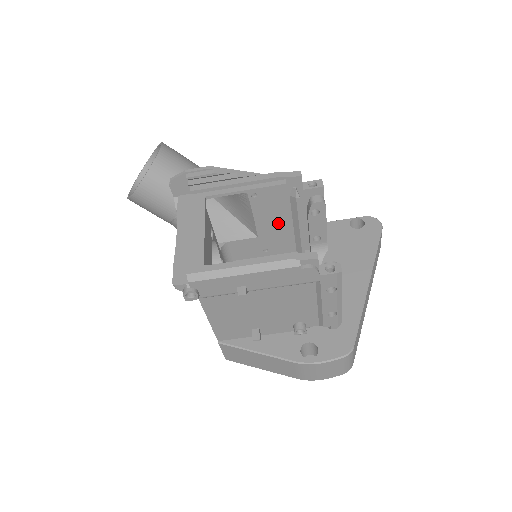
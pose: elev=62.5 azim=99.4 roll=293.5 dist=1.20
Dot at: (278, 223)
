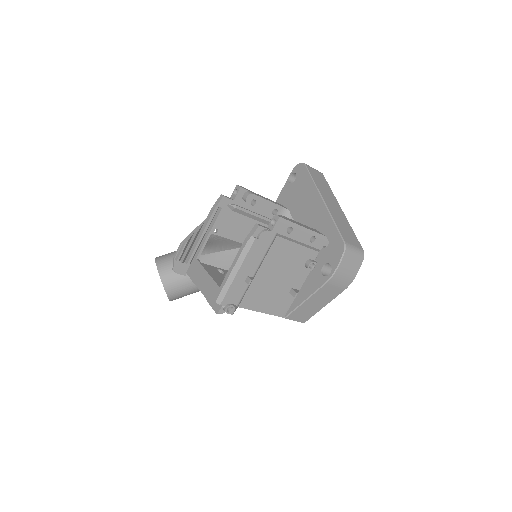
Dot at: (247, 228)
